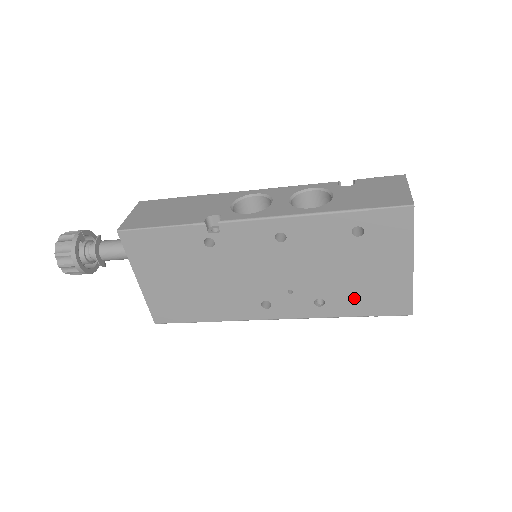
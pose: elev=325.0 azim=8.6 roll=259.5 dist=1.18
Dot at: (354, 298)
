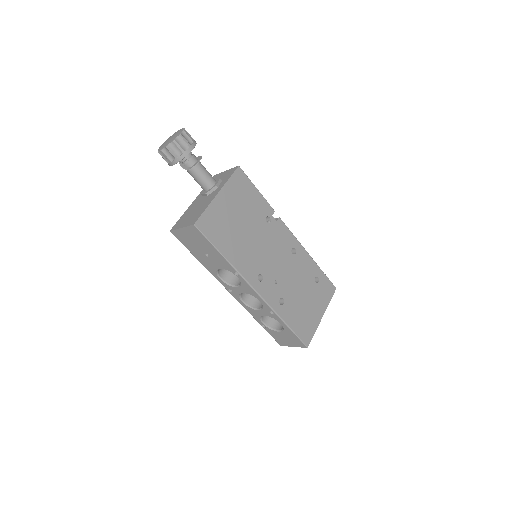
Dot at: (295, 313)
